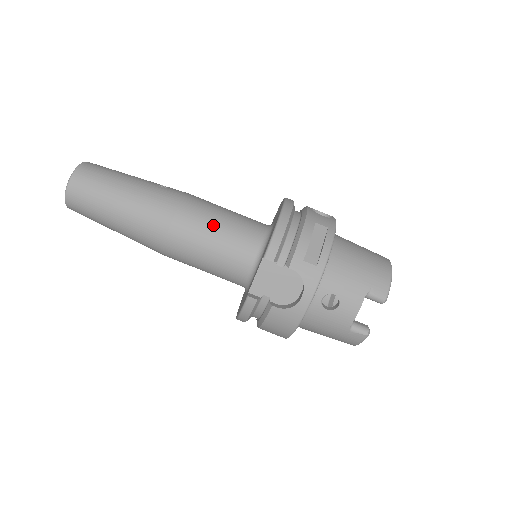
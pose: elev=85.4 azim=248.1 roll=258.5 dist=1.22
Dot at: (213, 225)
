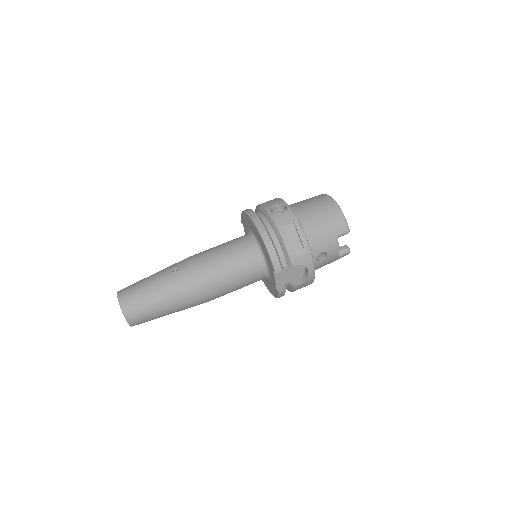
Dot at: (227, 271)
